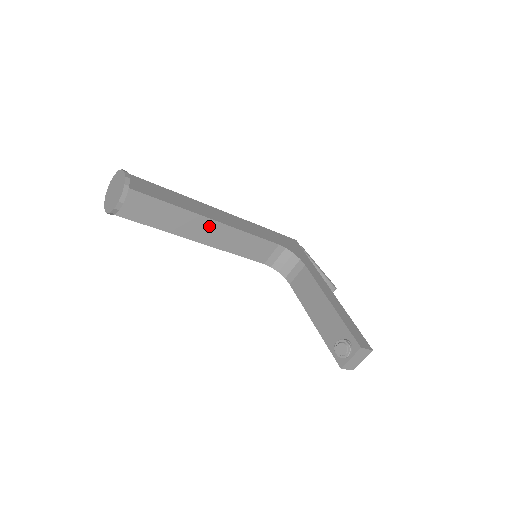
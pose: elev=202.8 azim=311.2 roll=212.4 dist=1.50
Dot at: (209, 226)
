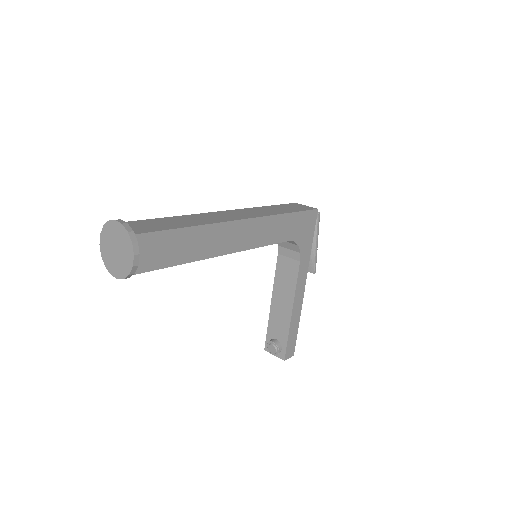
Dot at: occluded
